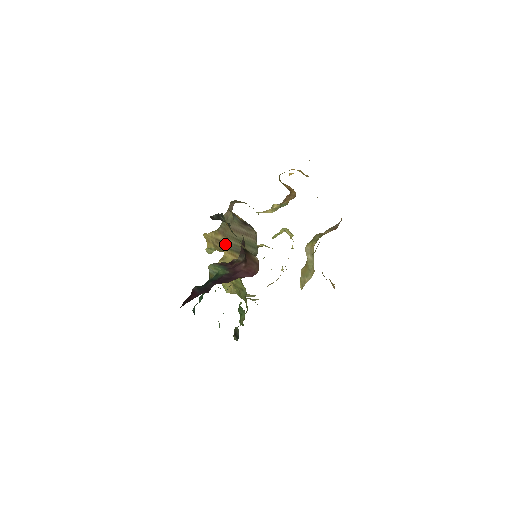
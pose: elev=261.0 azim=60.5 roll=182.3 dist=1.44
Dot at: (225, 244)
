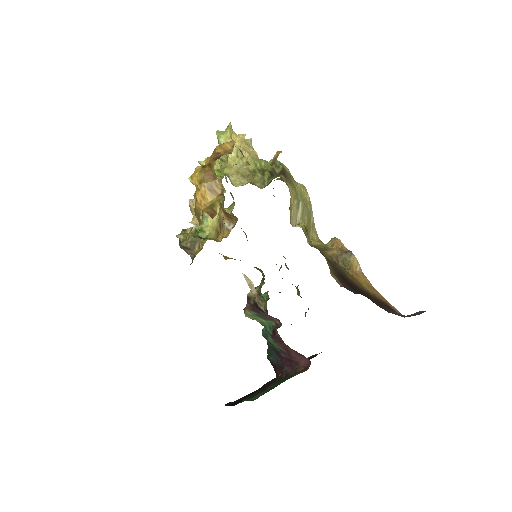
Dot at: occluded
